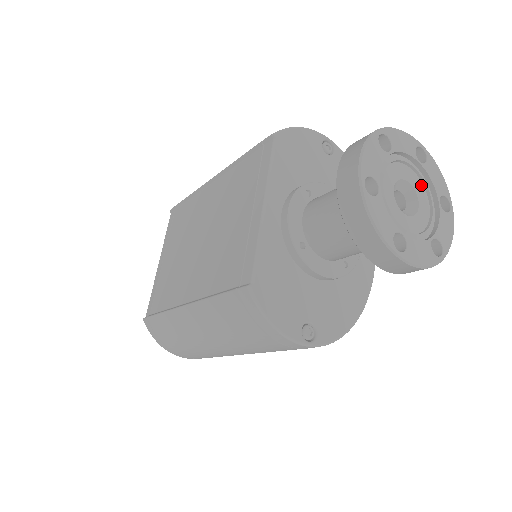
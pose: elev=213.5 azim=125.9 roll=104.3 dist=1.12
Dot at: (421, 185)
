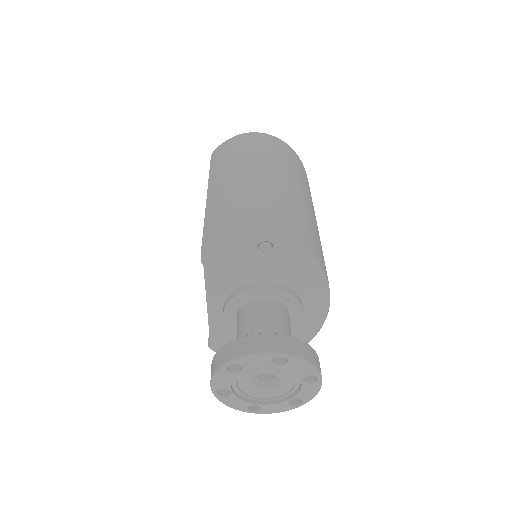
Dot at: (285, 371)
